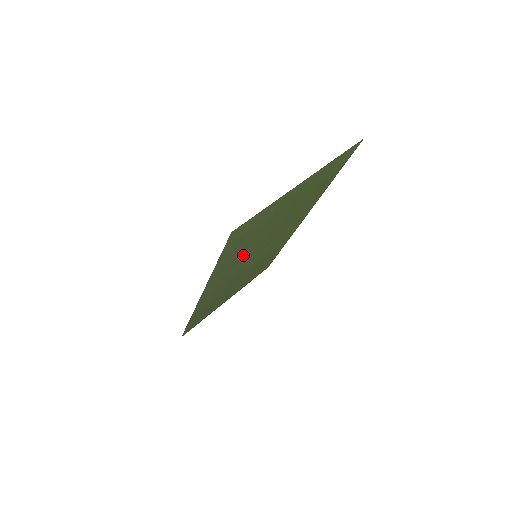
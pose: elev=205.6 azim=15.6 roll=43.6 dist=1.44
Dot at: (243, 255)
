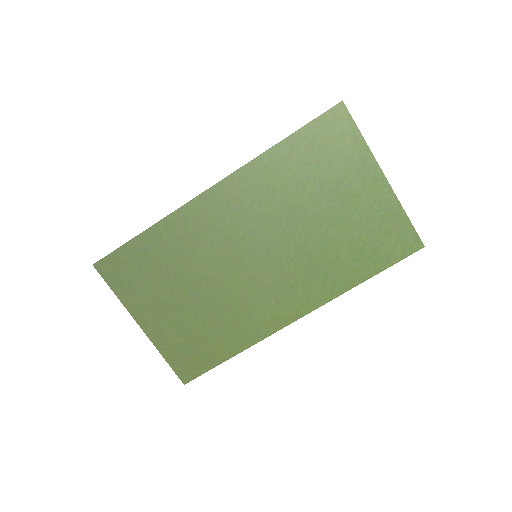
Dot at: (277, 202)
